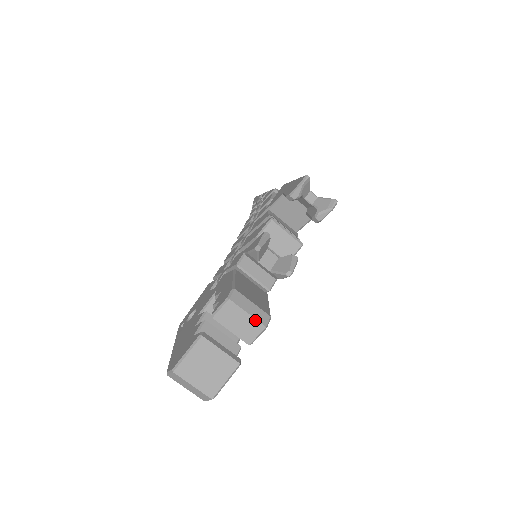
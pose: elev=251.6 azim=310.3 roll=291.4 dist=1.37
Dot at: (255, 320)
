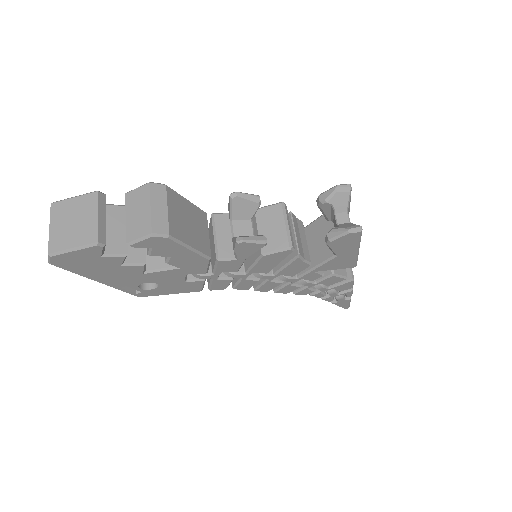
Dot at: (150, 219)
